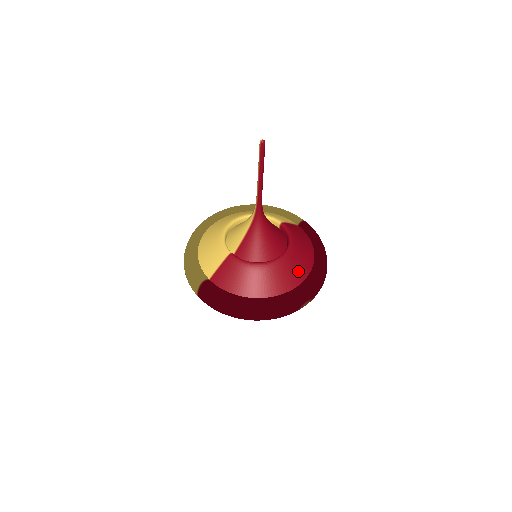
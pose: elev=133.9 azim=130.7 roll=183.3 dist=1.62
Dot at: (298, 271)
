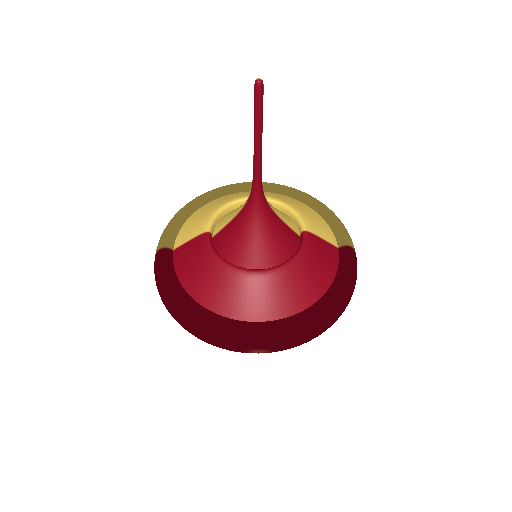
Dot at: (274, 303)
